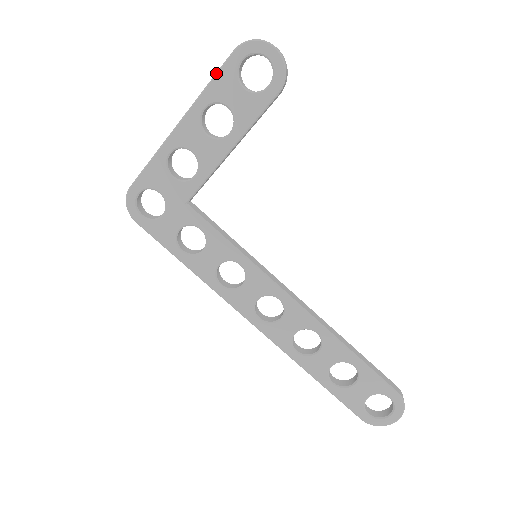
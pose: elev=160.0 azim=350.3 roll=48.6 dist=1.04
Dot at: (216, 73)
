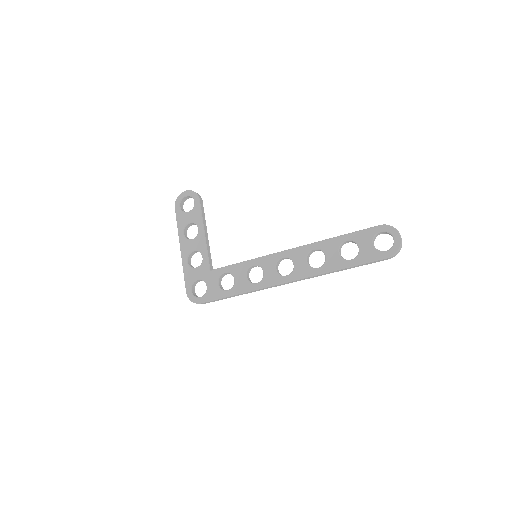
Dot at: (176, 220)
